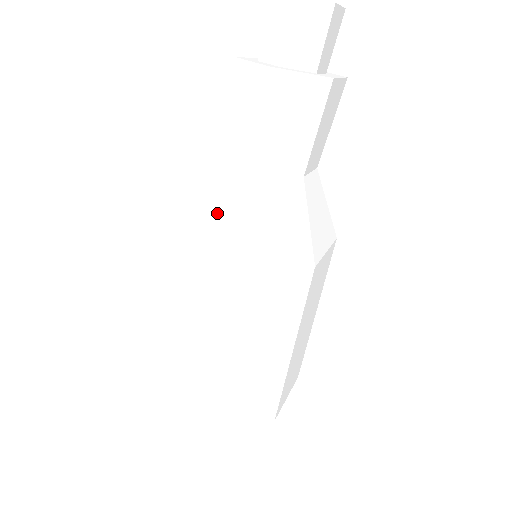
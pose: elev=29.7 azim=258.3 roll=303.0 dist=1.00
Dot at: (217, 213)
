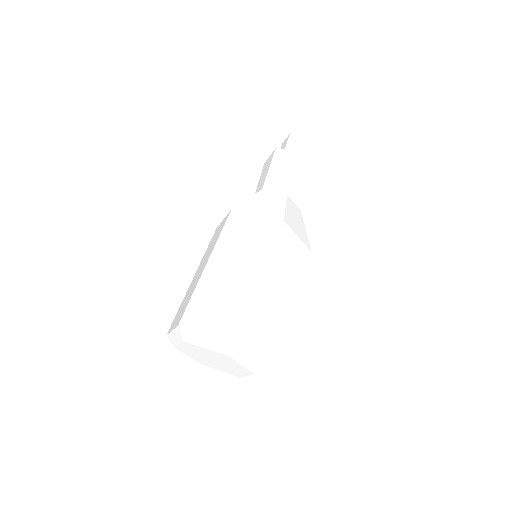
Dot at: (266, 206)
